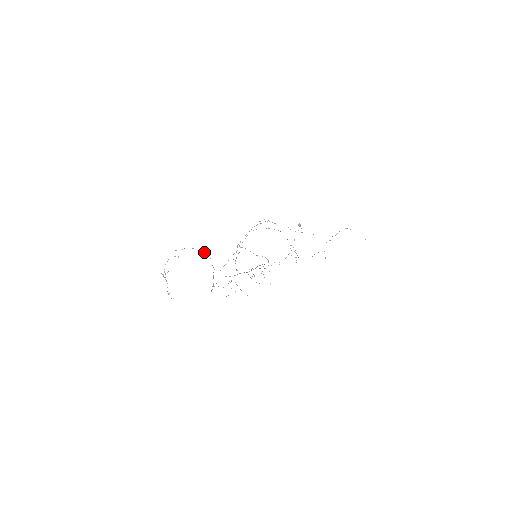
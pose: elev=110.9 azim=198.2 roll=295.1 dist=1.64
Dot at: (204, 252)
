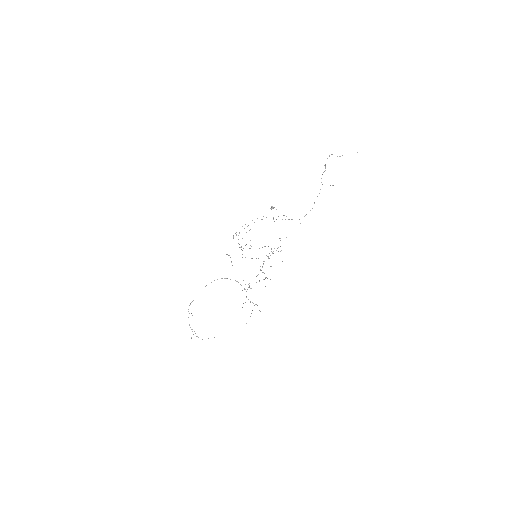
Dot at: (214, 280)
